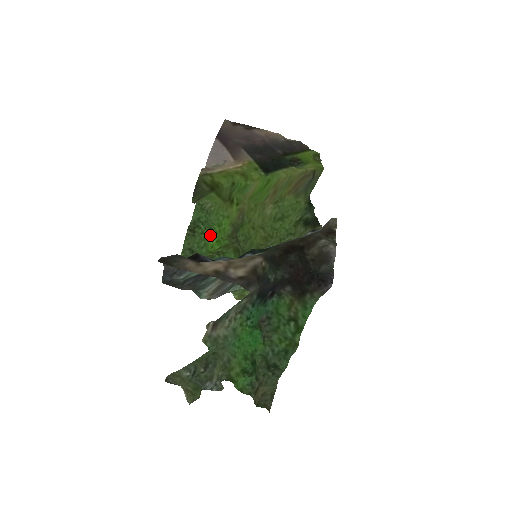
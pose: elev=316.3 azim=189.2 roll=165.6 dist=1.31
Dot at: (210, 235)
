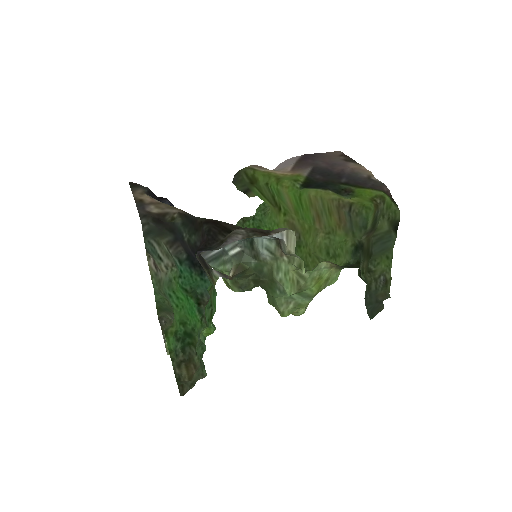
Dot at: occluded
